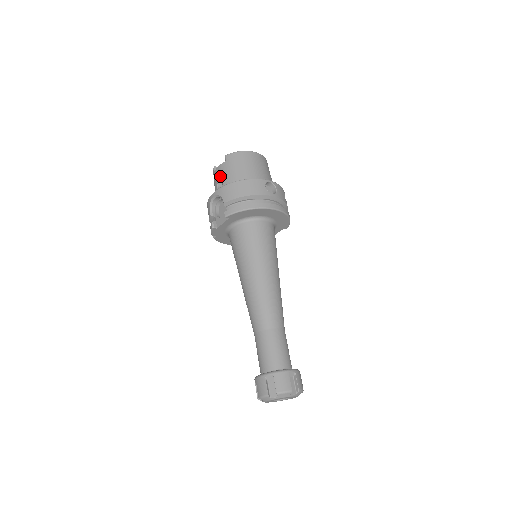
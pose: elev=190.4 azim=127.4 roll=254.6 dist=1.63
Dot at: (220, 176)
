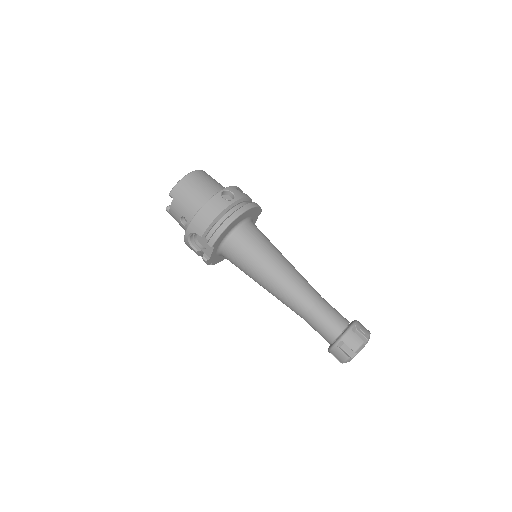
Dot at: (178, 214)
